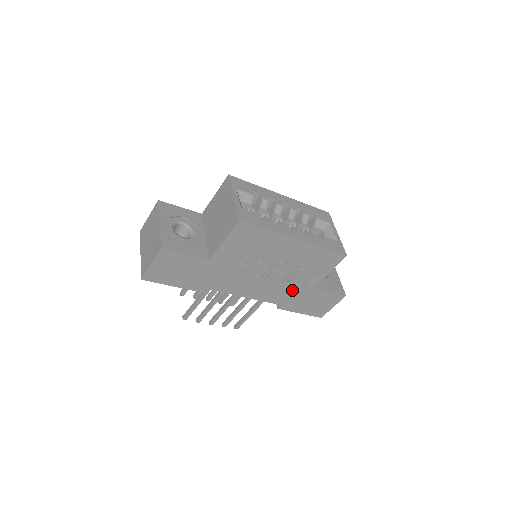
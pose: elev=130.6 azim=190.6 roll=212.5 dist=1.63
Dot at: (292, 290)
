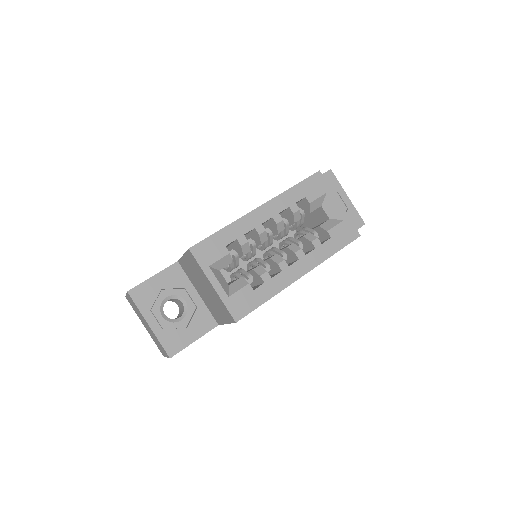
Dot at: occluded
